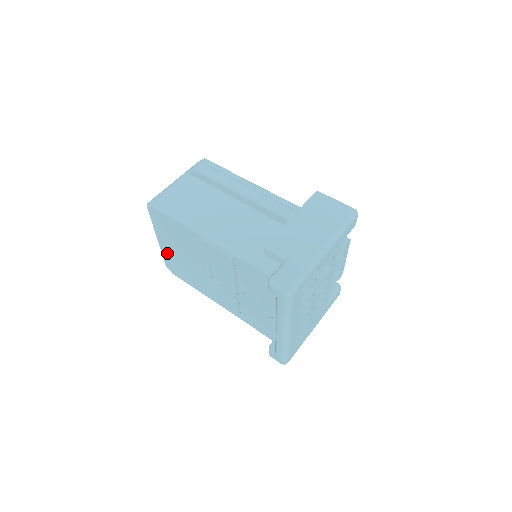
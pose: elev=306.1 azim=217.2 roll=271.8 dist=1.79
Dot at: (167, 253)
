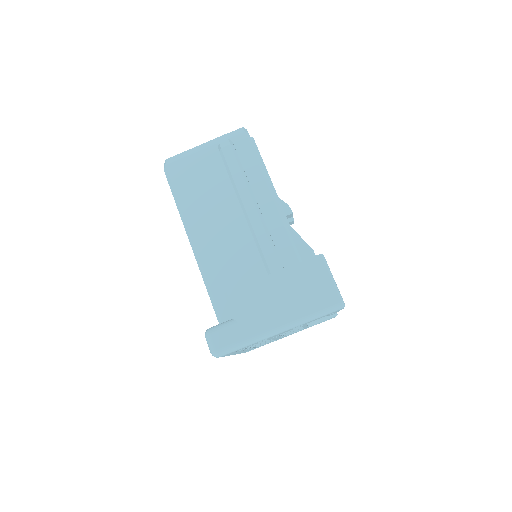
Dot at: occluded
